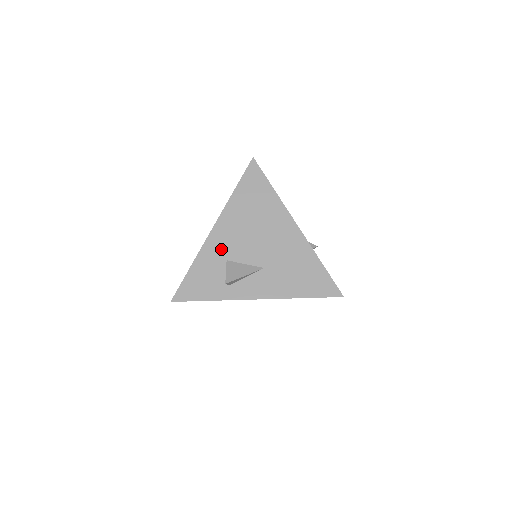
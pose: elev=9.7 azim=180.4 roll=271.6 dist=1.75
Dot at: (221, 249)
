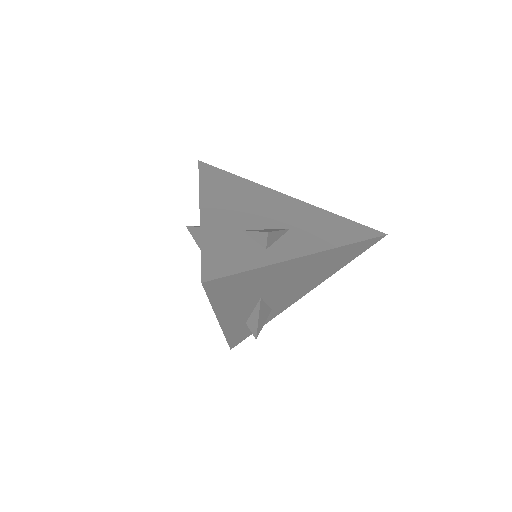
Dot at: (226, 223)
